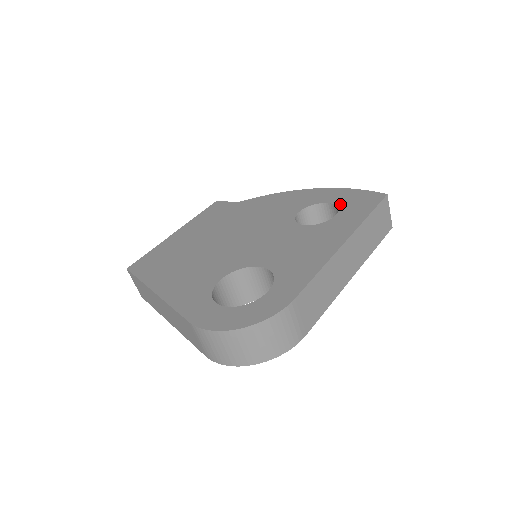
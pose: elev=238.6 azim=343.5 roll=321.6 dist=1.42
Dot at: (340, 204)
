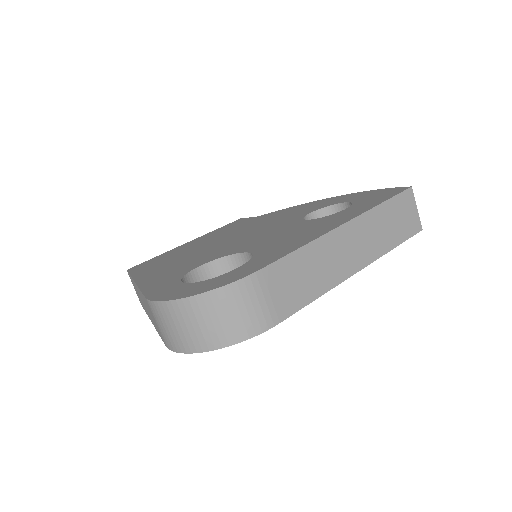
Dot at: (356, 201)
